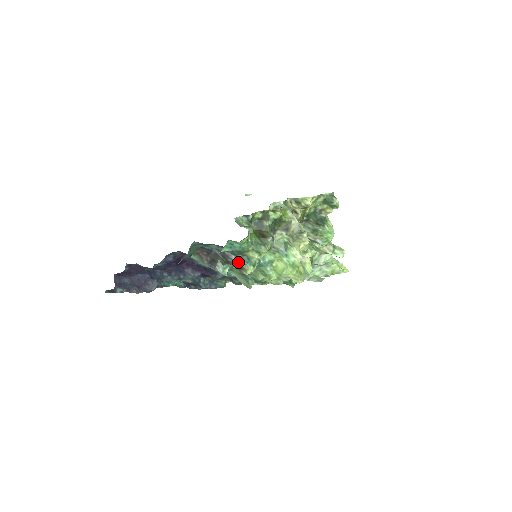
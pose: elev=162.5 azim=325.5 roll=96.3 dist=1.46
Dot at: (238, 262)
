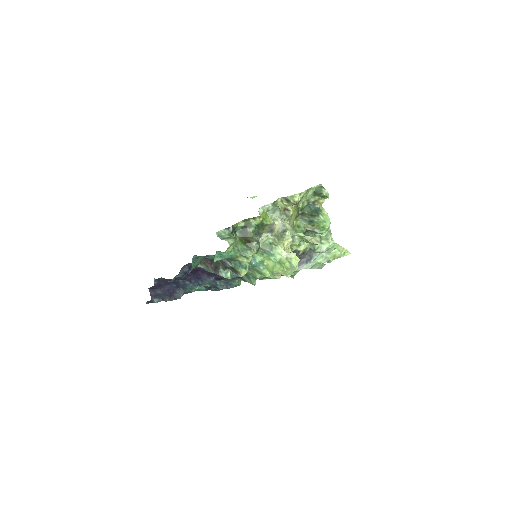
Dot at: (233, 267)
